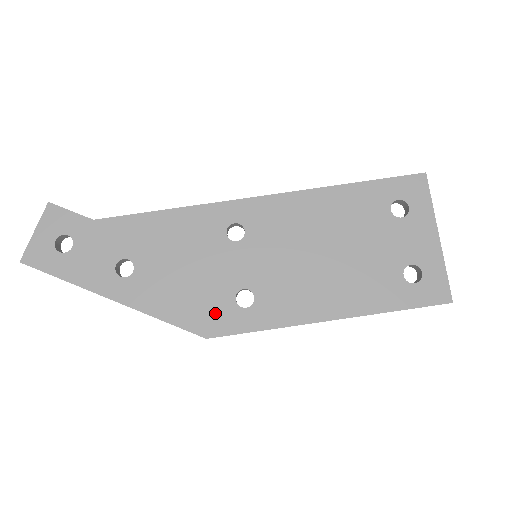
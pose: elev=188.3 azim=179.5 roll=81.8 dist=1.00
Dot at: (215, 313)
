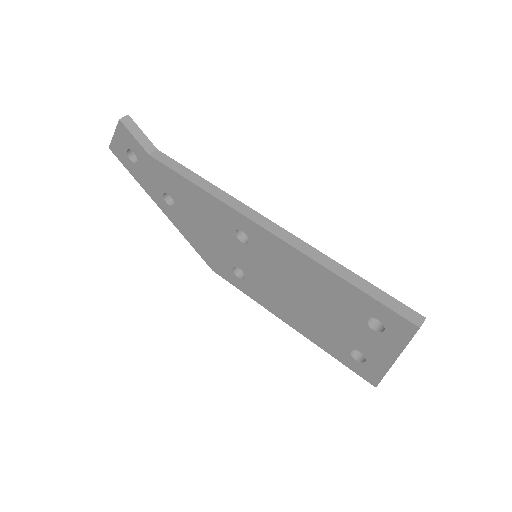
Dot at: (220, 265)
